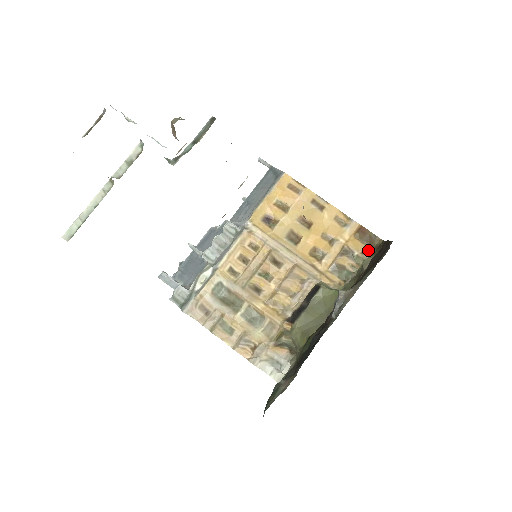
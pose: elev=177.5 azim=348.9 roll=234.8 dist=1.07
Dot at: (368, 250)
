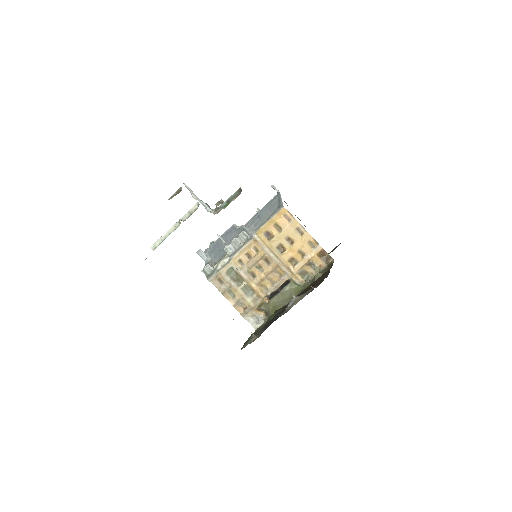
Dot at: (324, 265)
